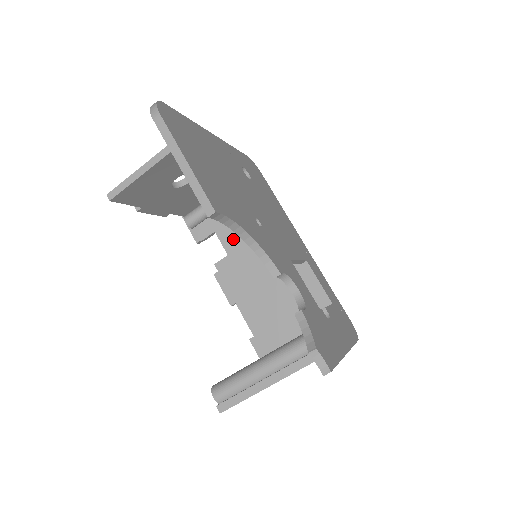
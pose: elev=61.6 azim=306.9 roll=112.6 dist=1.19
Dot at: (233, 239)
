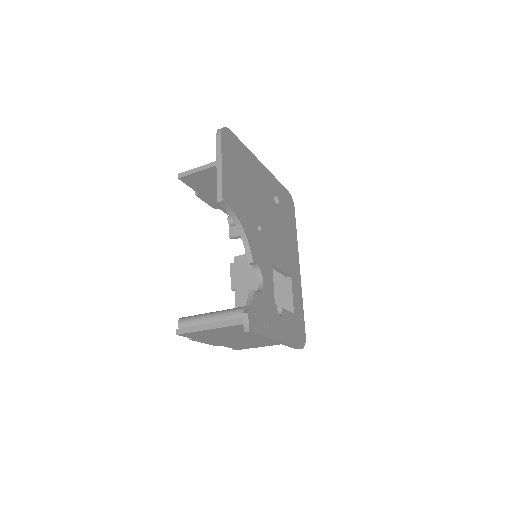
Dot at: occluded
